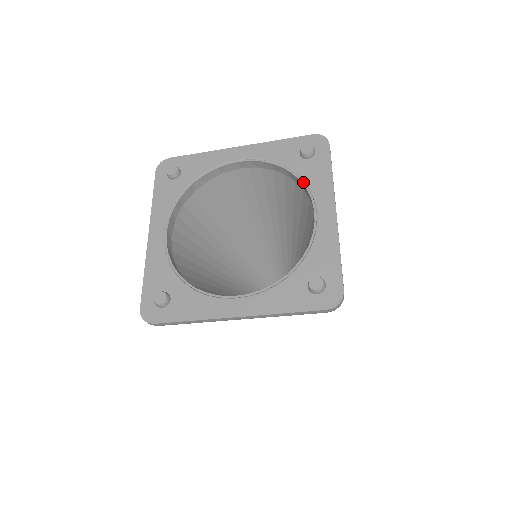
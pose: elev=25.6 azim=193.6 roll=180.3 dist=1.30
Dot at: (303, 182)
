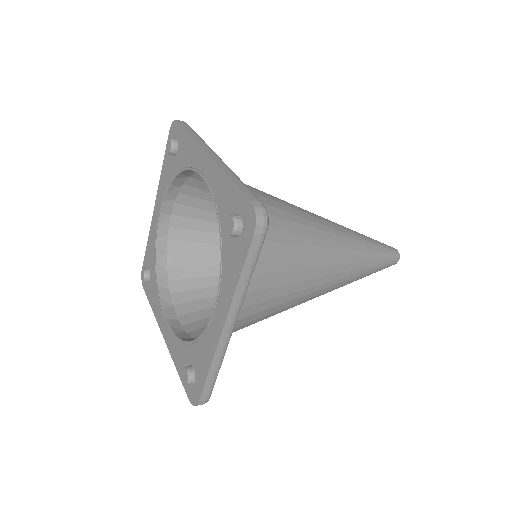
Dot at: (221, 262)
